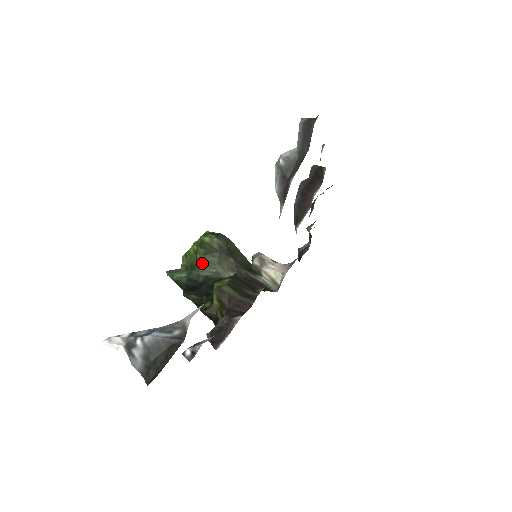
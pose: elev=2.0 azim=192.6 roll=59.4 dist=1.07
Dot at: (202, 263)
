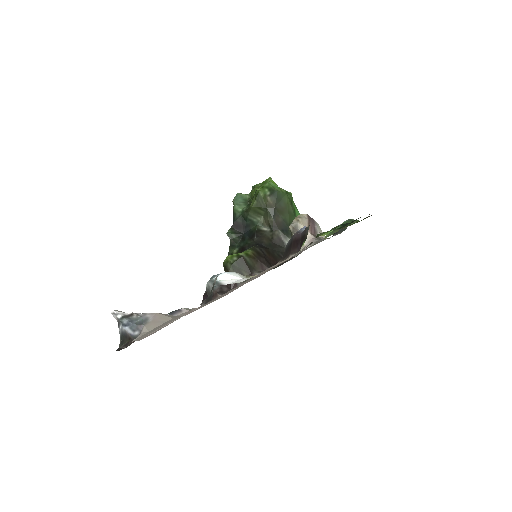
Dot at: (252, 211)
